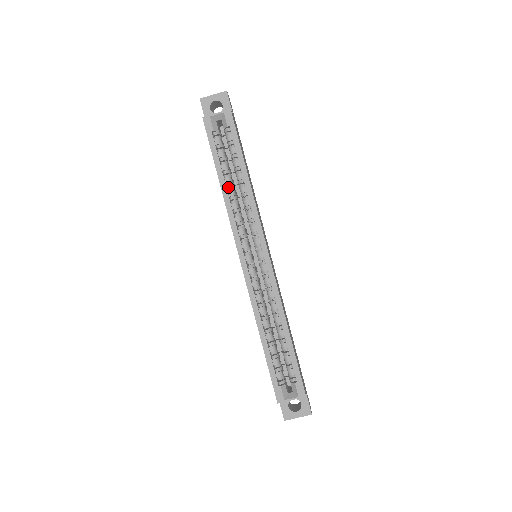
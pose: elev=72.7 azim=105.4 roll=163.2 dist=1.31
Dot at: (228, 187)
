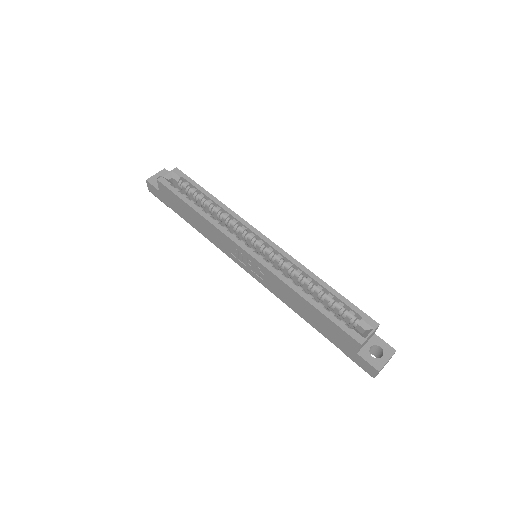
Dot at: occluded
